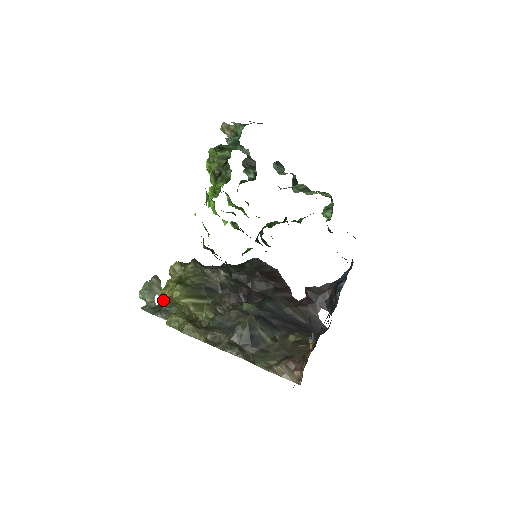
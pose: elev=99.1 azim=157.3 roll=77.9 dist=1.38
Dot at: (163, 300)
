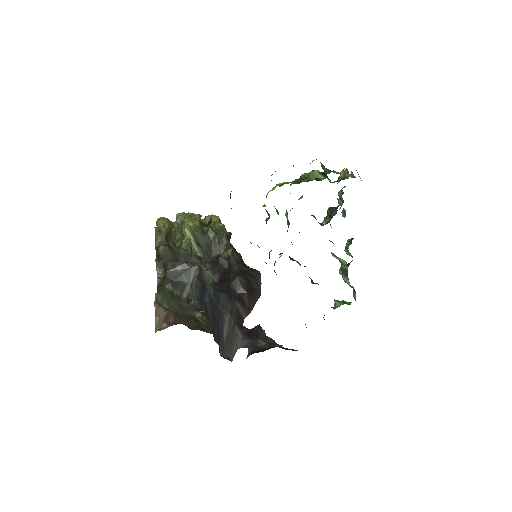
Dot at: (181, 222)
